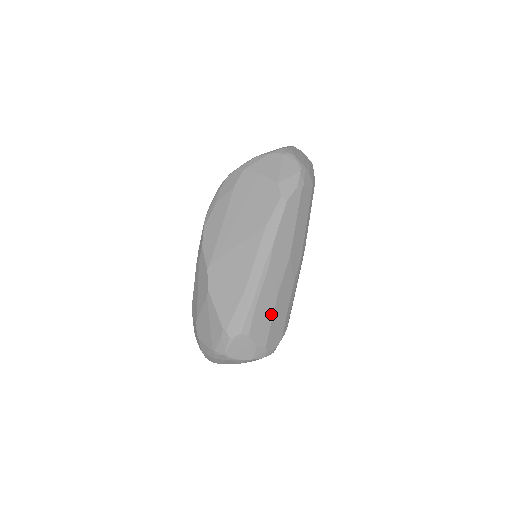
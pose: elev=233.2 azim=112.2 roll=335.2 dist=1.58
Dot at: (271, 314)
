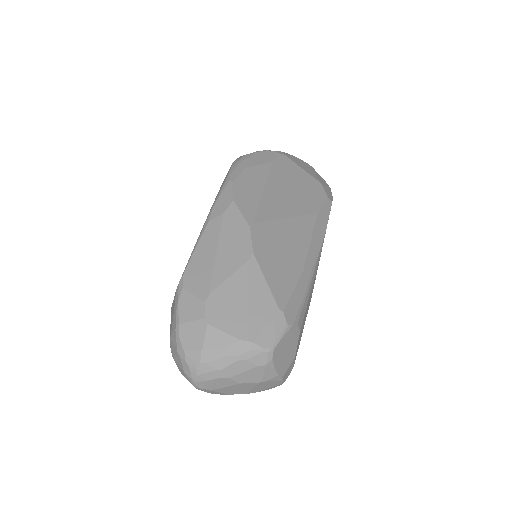
Dot at: (305, 320)
